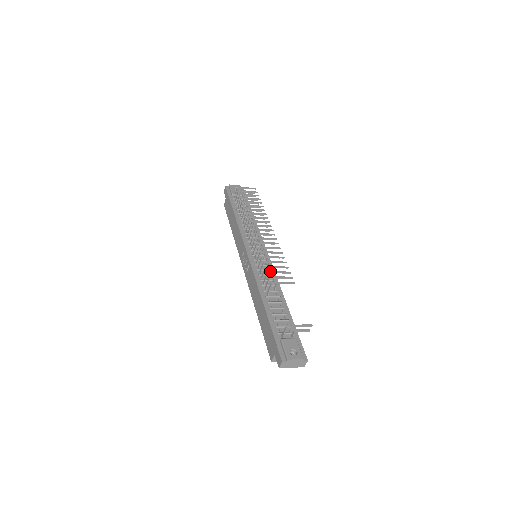
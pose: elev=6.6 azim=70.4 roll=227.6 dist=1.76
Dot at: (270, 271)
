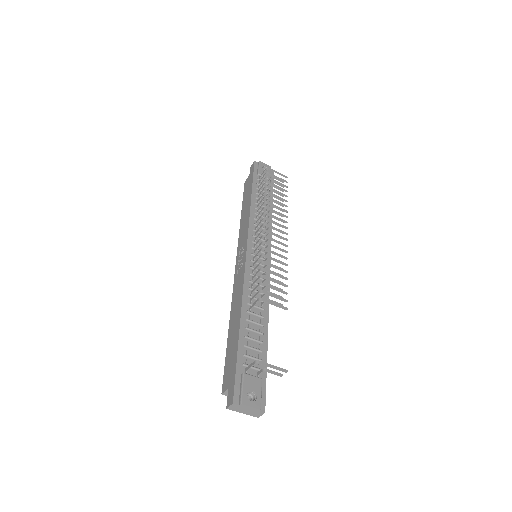
Dot at: (264, 283)
